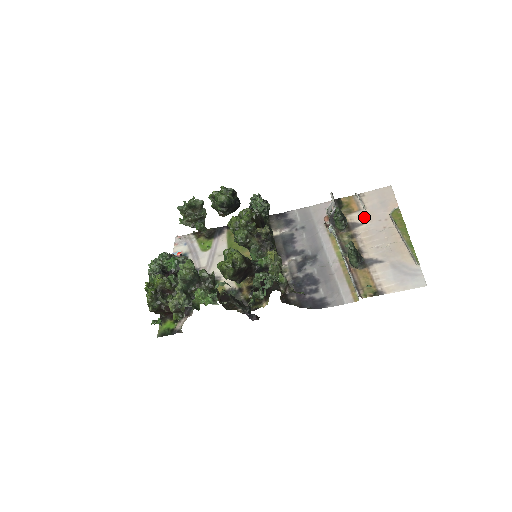
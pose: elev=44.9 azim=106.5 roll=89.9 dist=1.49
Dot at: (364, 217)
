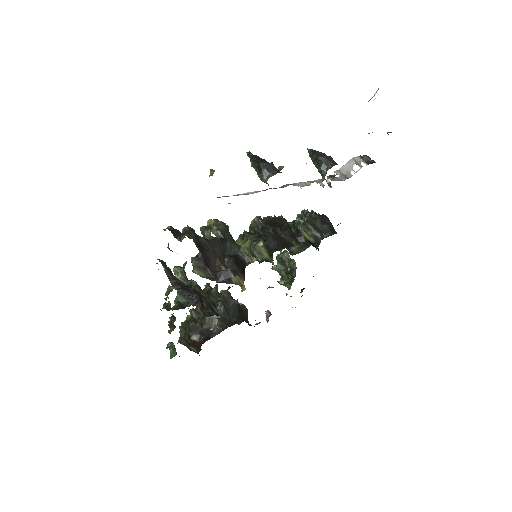
Dot at: occluded
